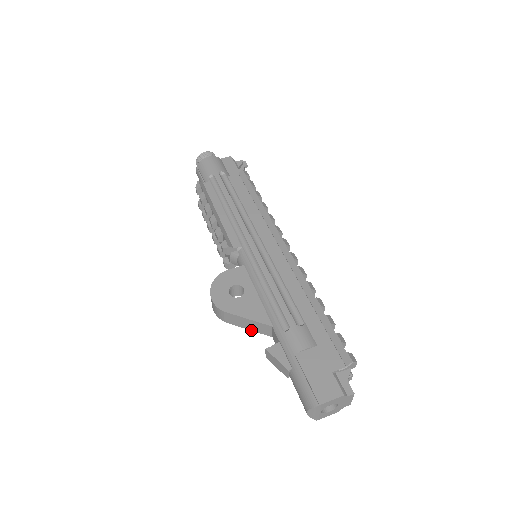
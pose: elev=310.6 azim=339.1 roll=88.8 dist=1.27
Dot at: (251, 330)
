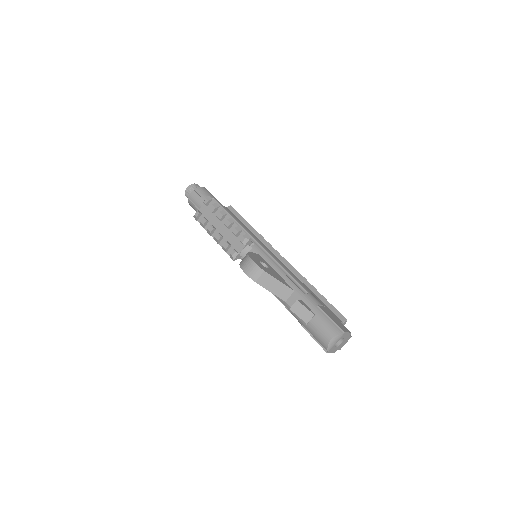
Dot at: (273, 293)
